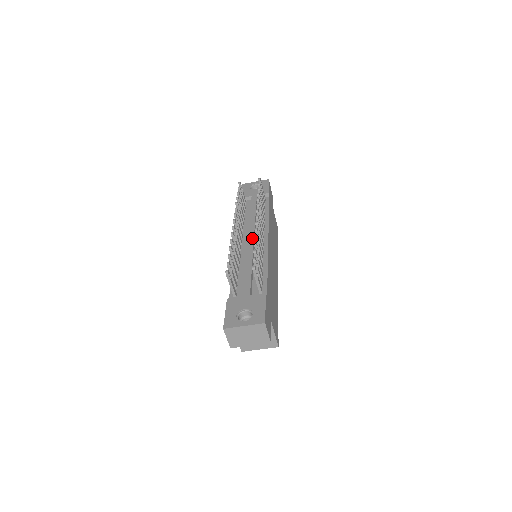
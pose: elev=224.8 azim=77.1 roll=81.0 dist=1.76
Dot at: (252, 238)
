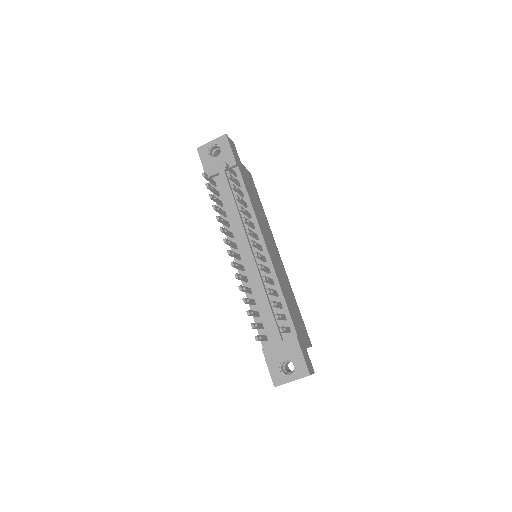
Dot at: (250, 253)
